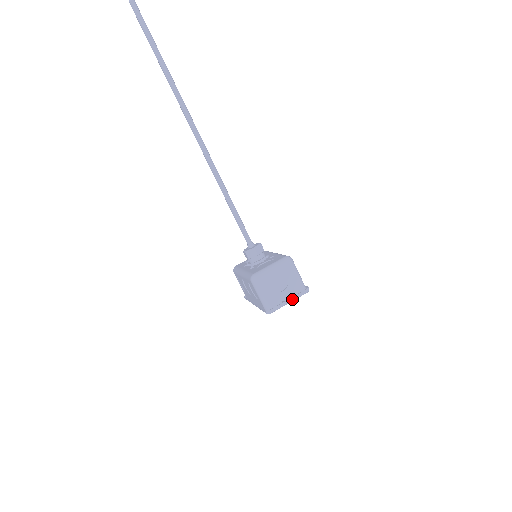
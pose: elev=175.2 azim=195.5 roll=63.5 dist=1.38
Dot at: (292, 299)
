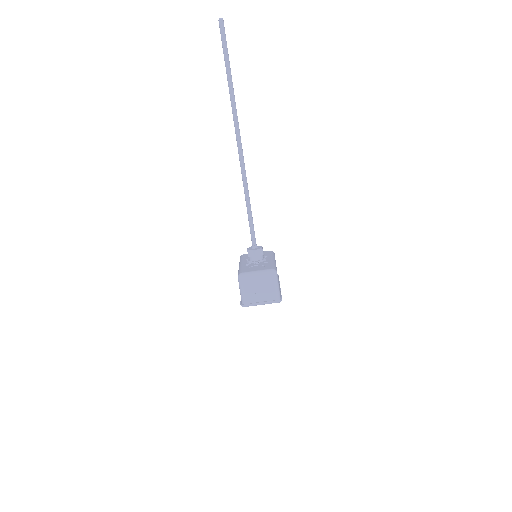
Dot at: (265, 303)
